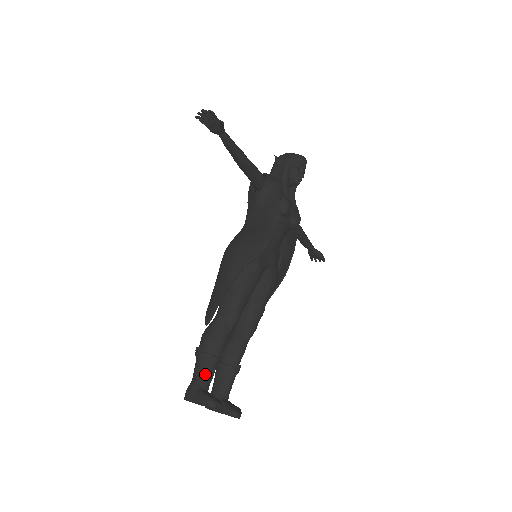
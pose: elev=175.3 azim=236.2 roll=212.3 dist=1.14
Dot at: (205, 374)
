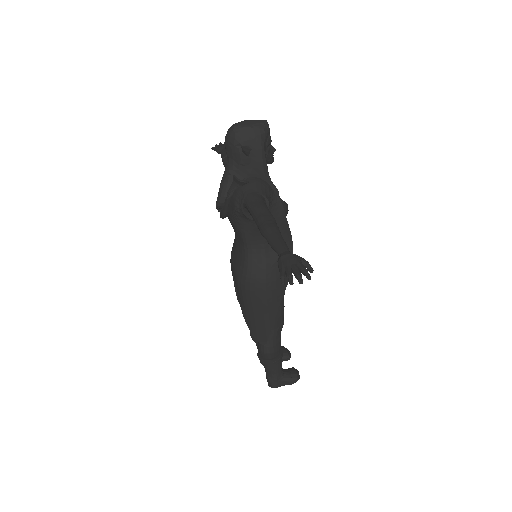
Dot at: (280, 368)
